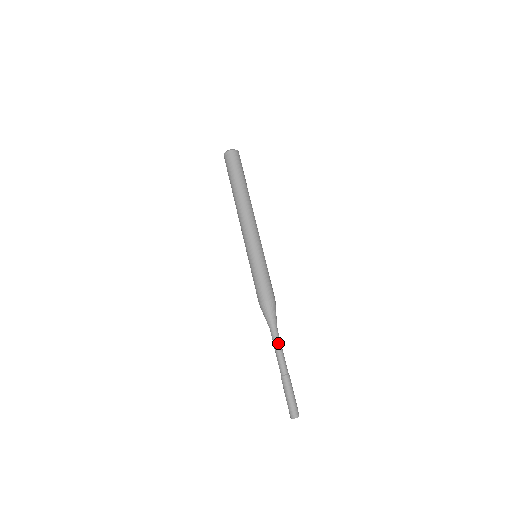
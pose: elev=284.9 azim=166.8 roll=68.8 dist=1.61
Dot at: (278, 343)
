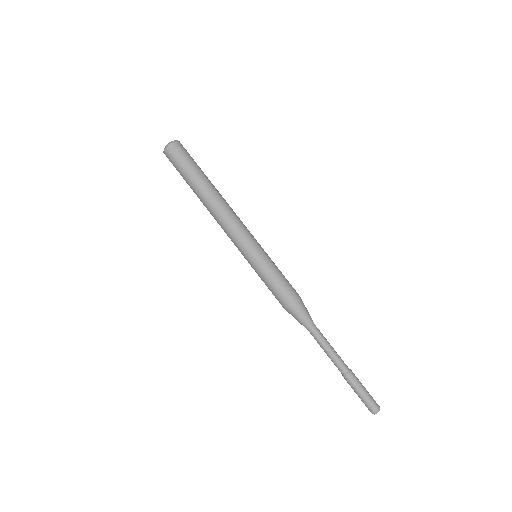
Dot at: (322, 344)
